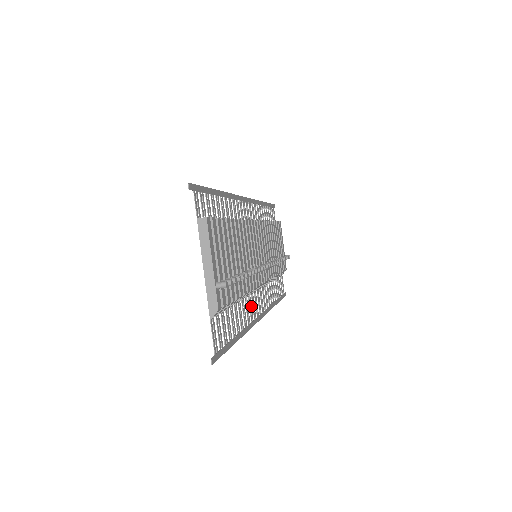
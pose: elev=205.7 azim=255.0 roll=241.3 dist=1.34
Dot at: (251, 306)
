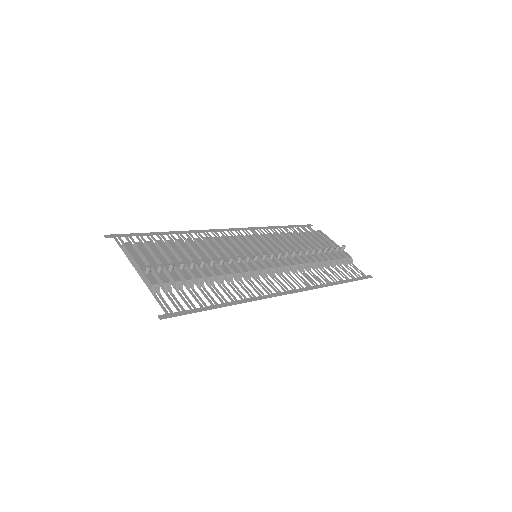
Dot at: (256, 287)
